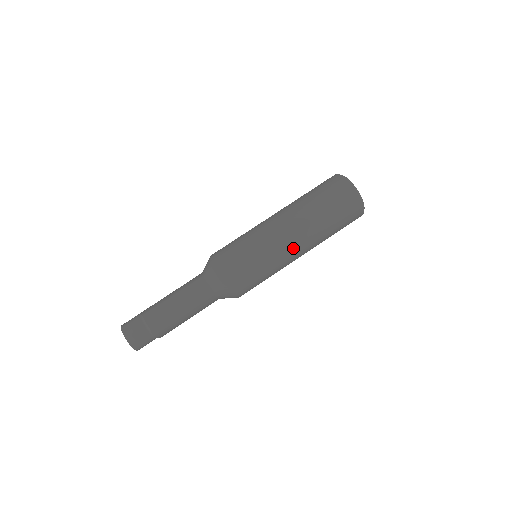
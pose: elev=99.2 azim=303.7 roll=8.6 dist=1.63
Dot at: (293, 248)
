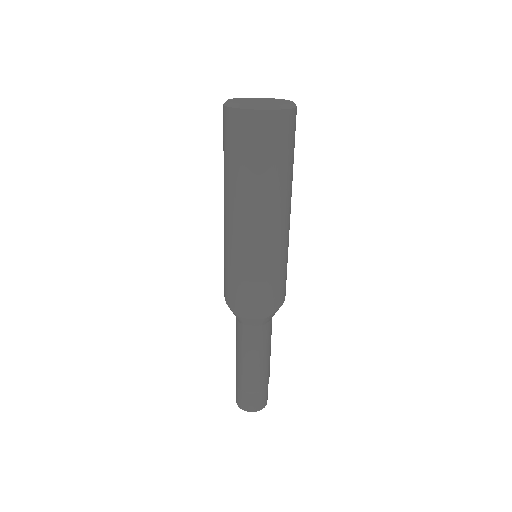
Dot at: (280, 227)
